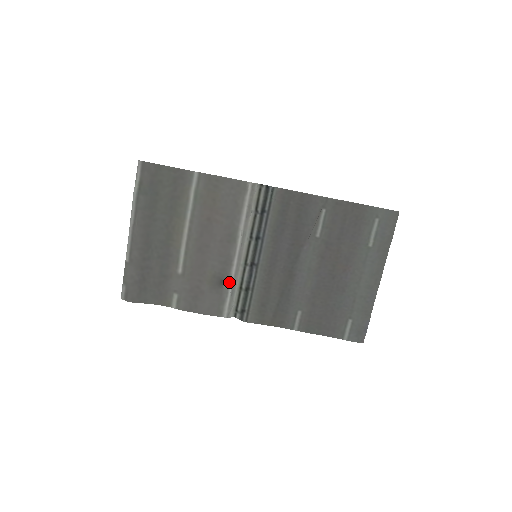
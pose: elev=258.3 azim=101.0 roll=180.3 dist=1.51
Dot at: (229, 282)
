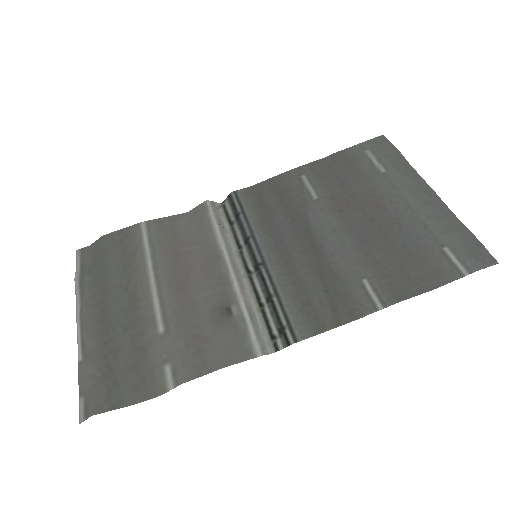
Dot at: (238, 305)
